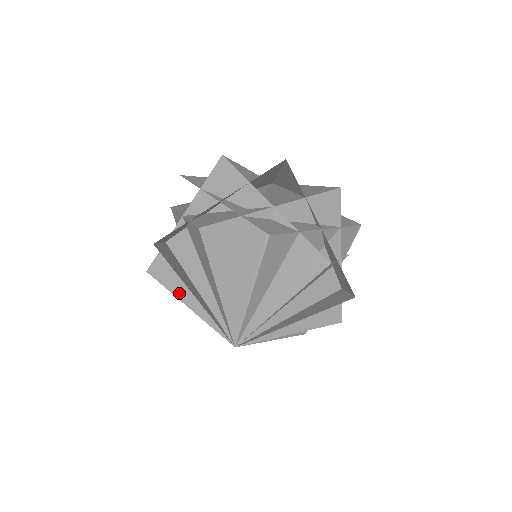
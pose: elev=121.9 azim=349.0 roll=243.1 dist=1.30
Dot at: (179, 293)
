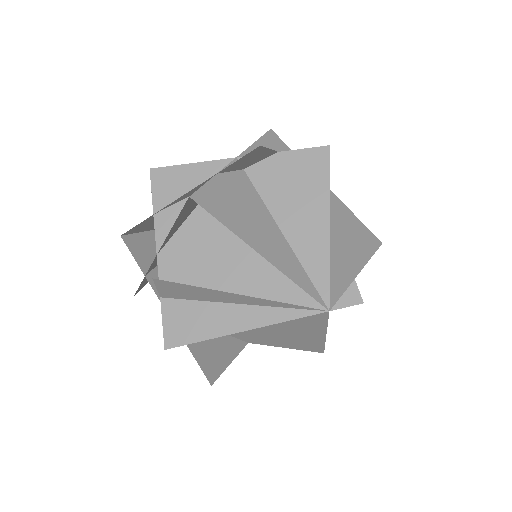
Dot at: (245, 235)
